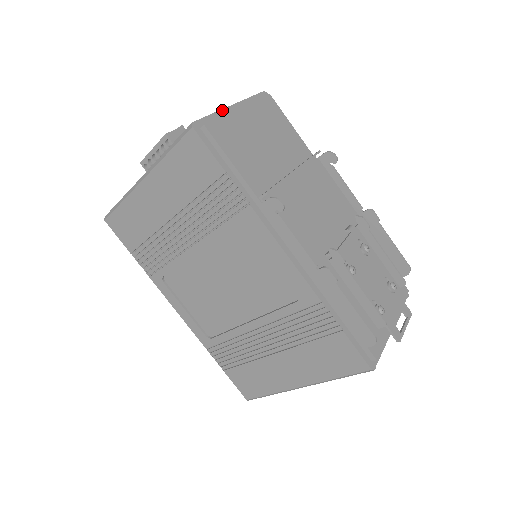
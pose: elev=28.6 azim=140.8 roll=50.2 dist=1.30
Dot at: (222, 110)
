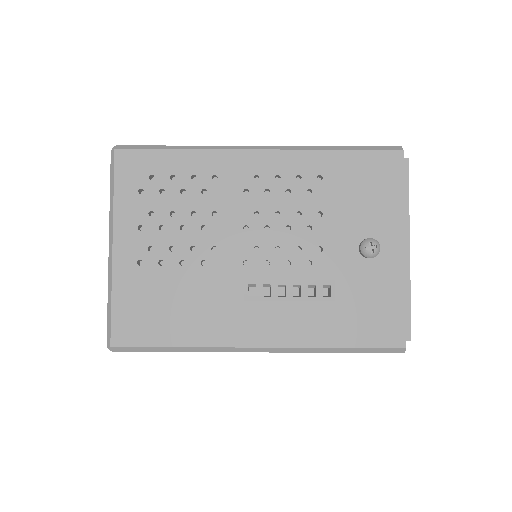
Dot at: (405, 276)
